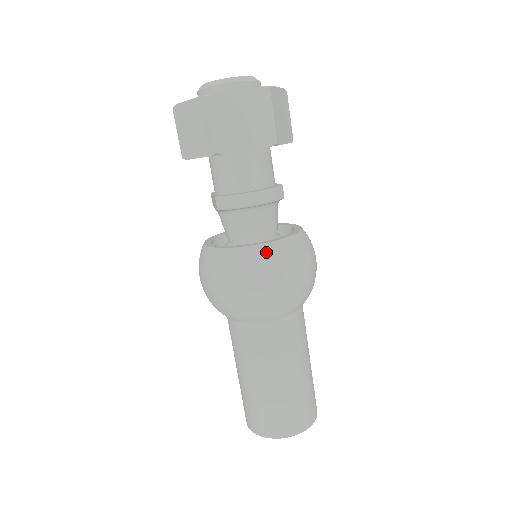
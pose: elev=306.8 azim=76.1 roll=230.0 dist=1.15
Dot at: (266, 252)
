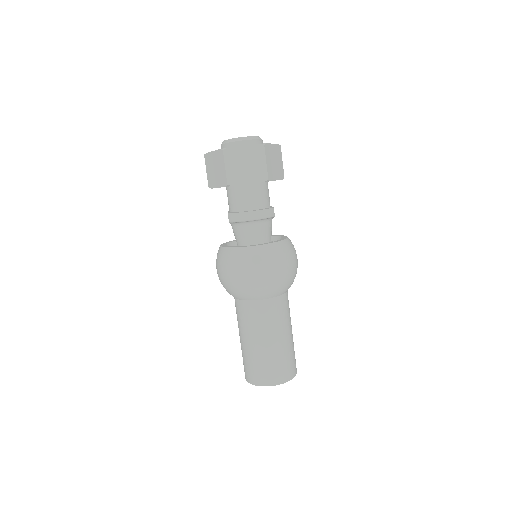
Dot at: (258, 251)
